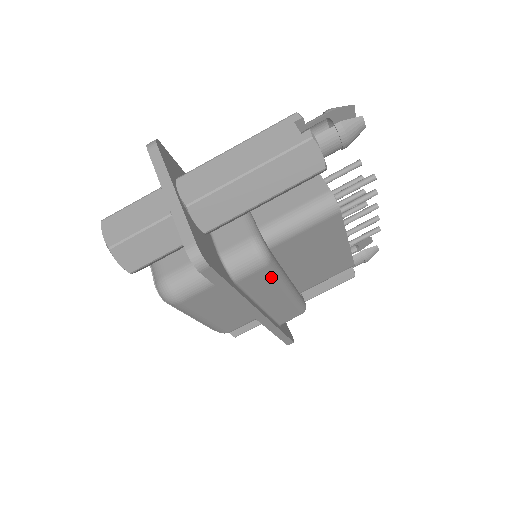
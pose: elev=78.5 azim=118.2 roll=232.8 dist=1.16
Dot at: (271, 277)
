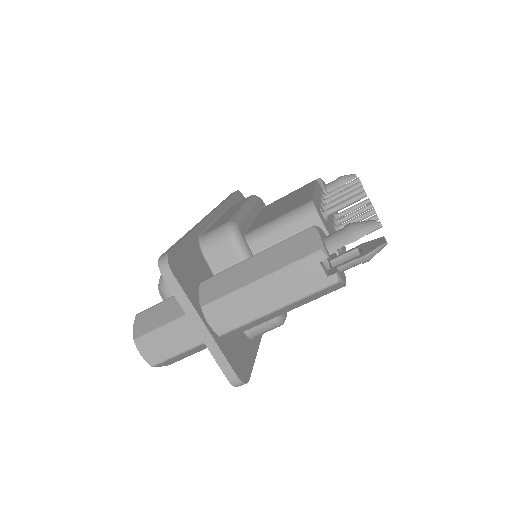
Dot at: occluded
